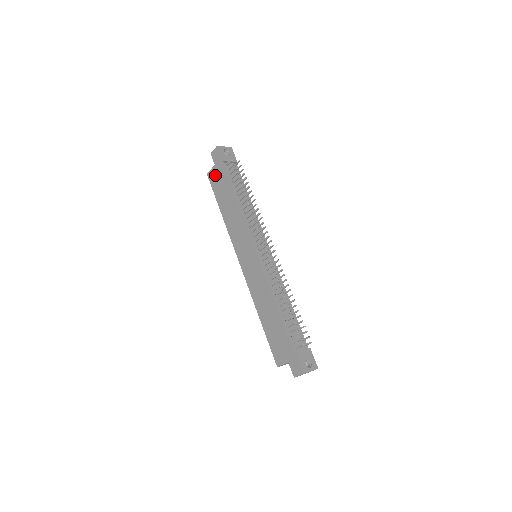
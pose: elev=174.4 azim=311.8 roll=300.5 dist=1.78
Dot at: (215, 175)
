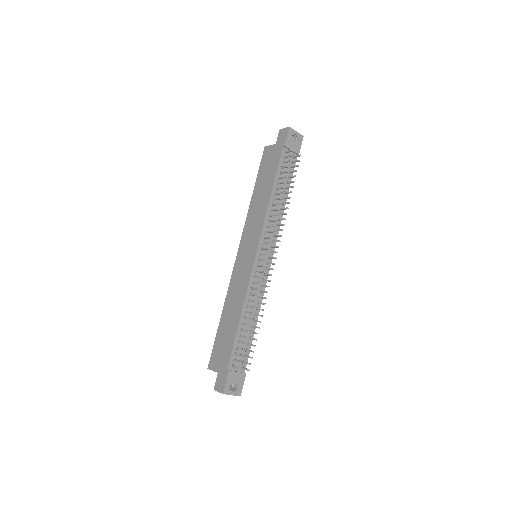
Dot at: (270, 154)
